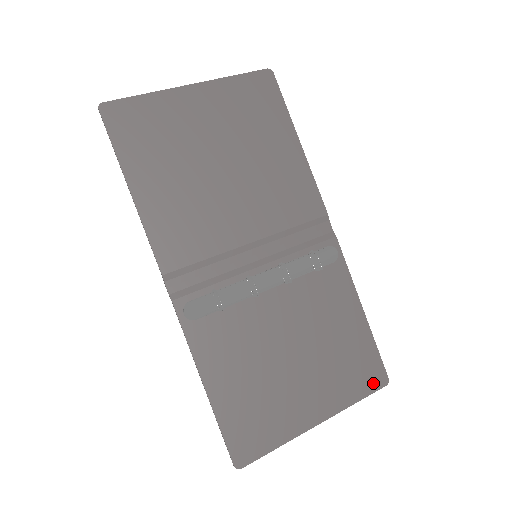
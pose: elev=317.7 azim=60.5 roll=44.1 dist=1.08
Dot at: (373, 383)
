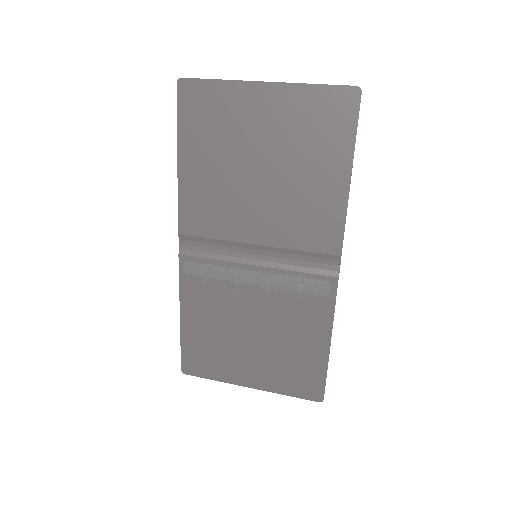
Dot at: (308, 393)
